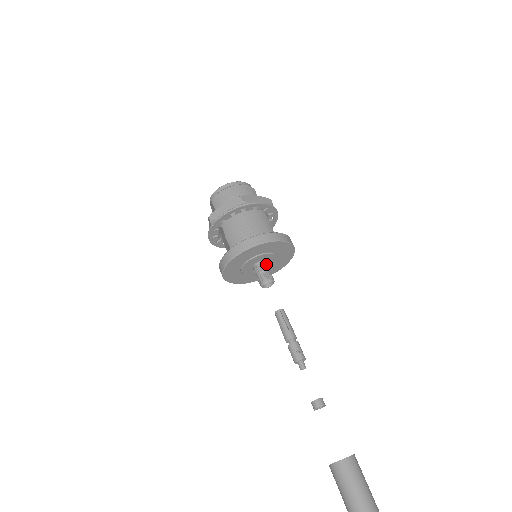
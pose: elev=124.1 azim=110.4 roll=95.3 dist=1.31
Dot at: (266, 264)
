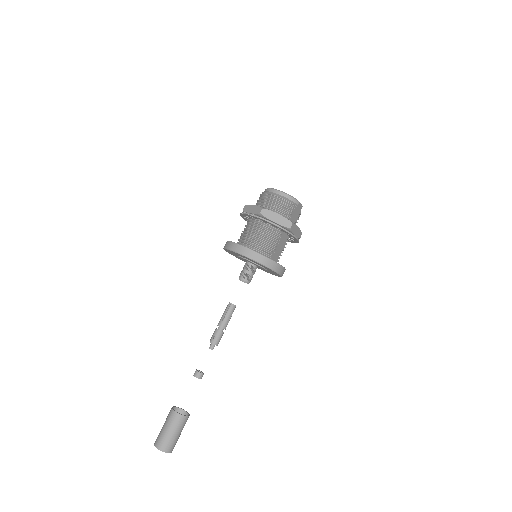
Dot at: (252, 267)
